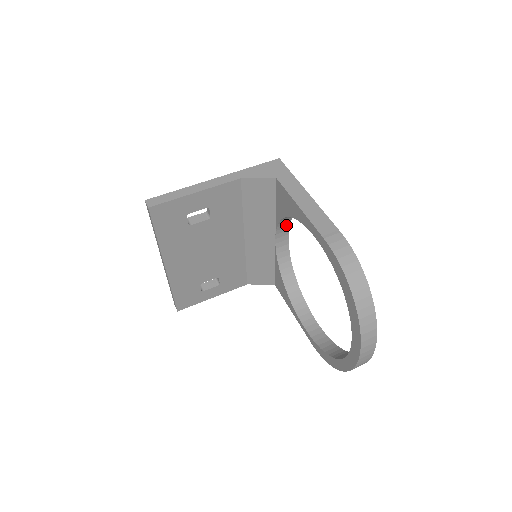
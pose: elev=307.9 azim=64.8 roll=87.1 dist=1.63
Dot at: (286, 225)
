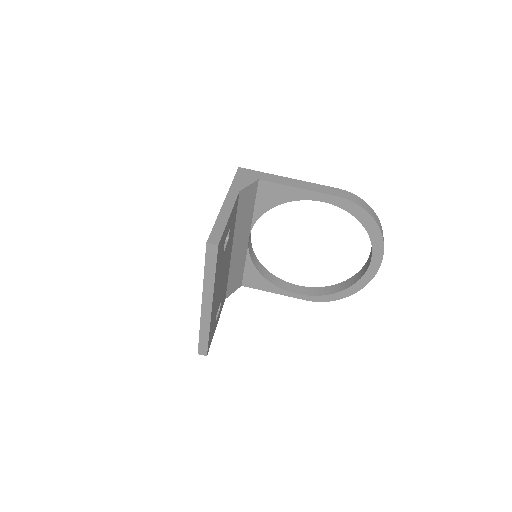
Dot at: occluded
